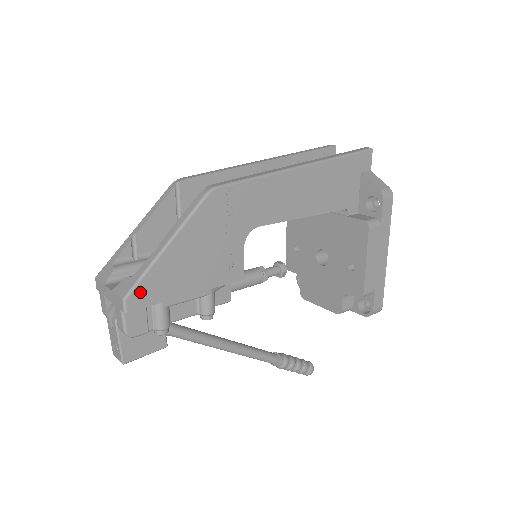
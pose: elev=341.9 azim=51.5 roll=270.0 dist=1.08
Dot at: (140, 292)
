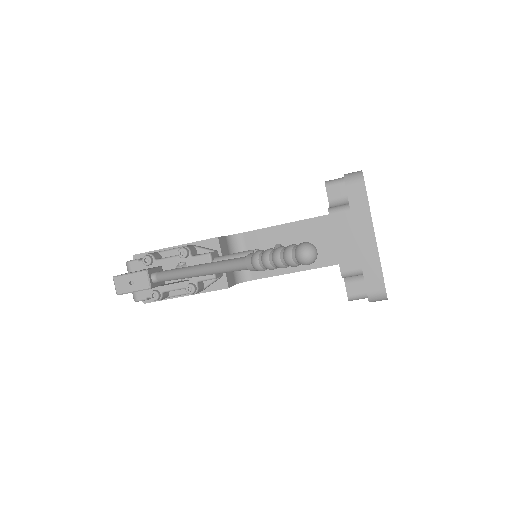
Dot at: occluded
